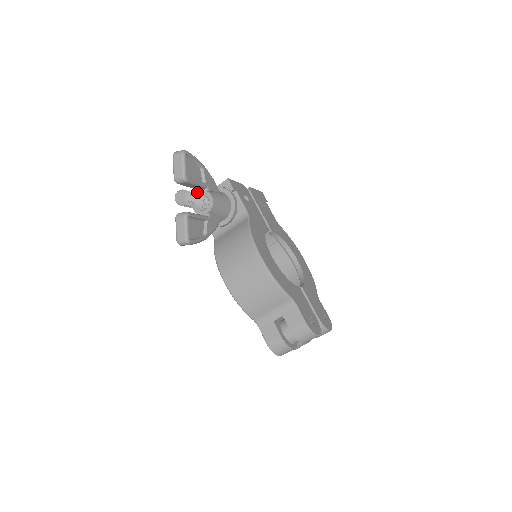
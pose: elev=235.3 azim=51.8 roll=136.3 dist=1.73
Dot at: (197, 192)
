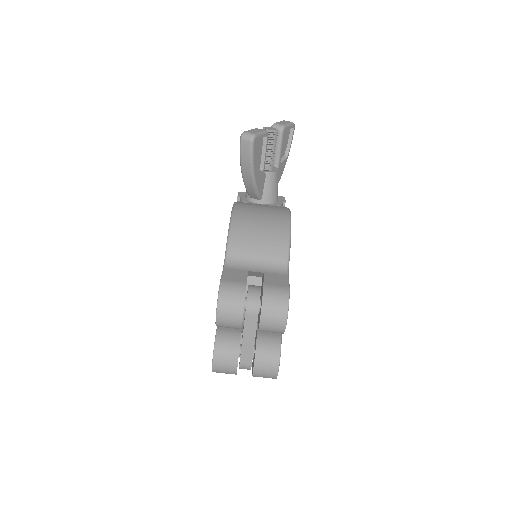
Dot at: occluded
